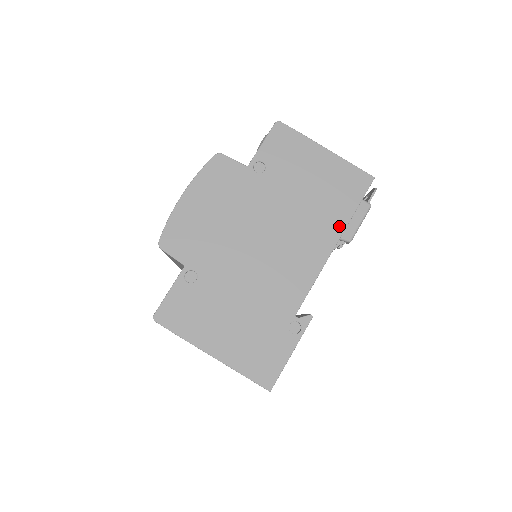
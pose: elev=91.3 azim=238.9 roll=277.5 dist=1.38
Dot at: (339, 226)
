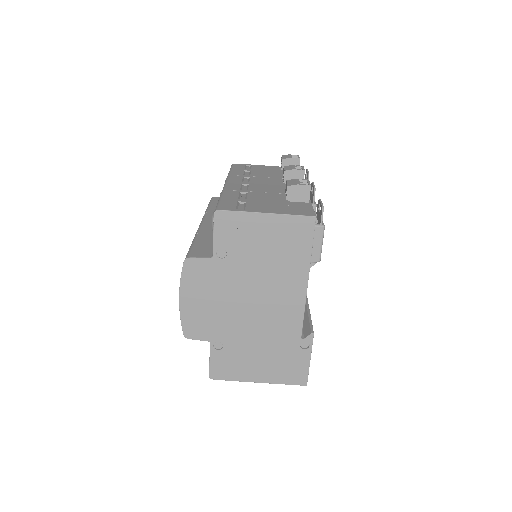
Dot at: (304, 267)
